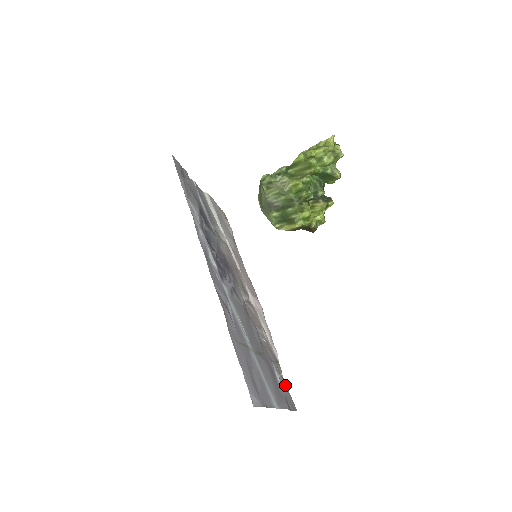
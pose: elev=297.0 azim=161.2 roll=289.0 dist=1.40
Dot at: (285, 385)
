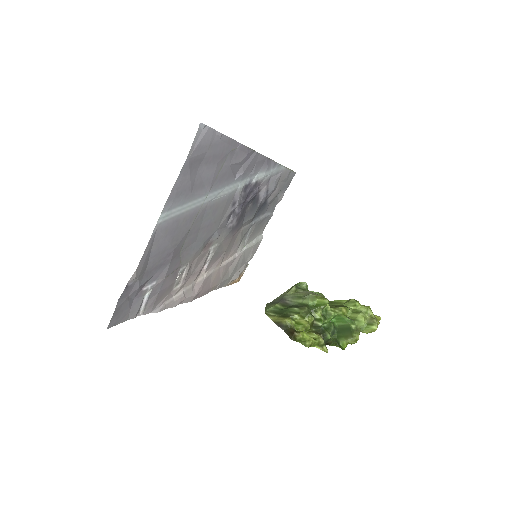
Dot at: (133, 312)
